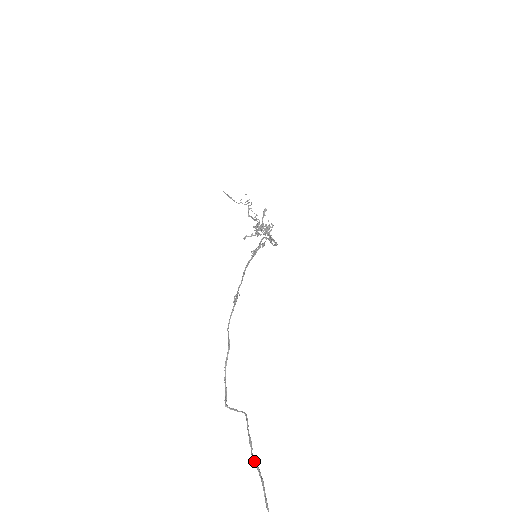
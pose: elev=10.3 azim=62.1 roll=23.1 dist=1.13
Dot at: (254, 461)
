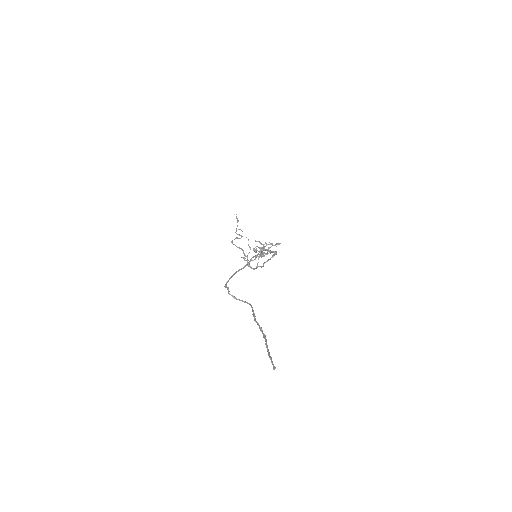
Dot at: occluded
